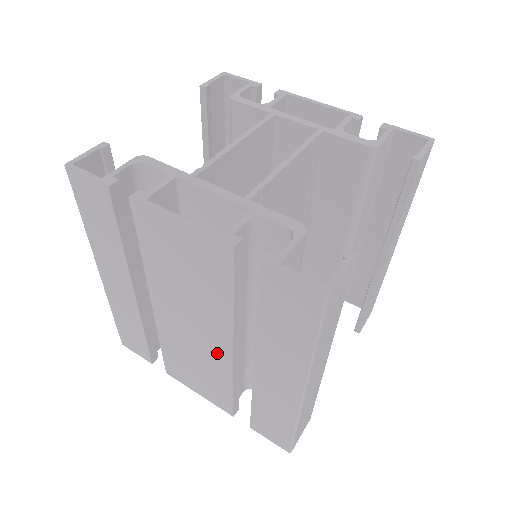
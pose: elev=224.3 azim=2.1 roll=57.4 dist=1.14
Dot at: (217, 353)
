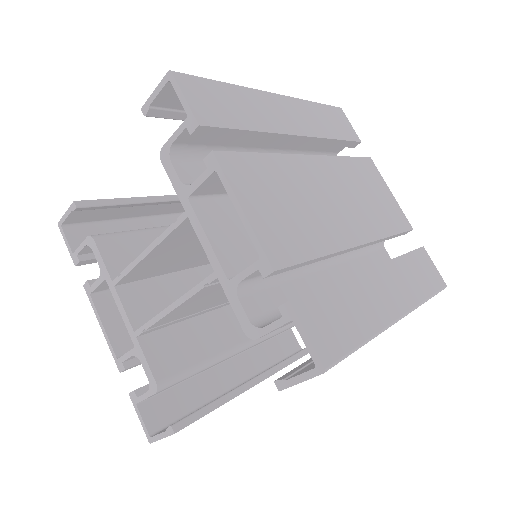
Dot at: occluded
